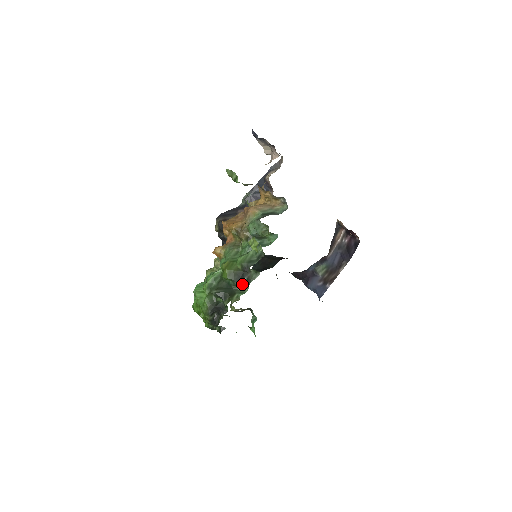
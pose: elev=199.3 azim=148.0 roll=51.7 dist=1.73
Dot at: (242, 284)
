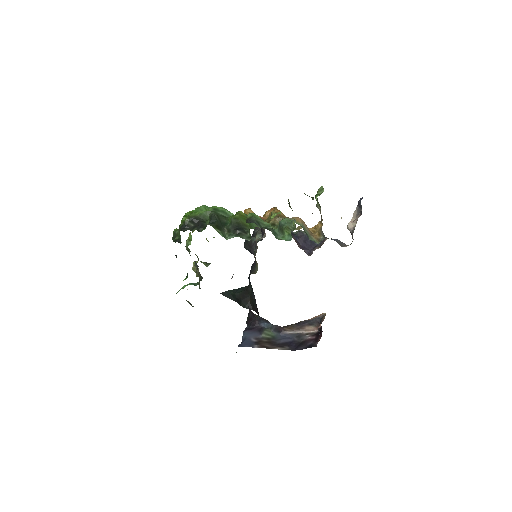
Dot at: (232, 232)
